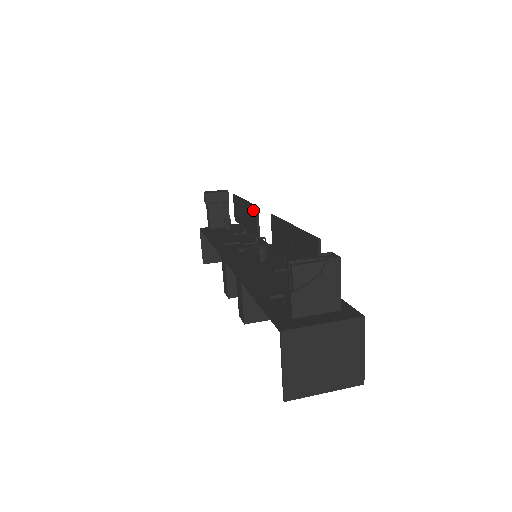
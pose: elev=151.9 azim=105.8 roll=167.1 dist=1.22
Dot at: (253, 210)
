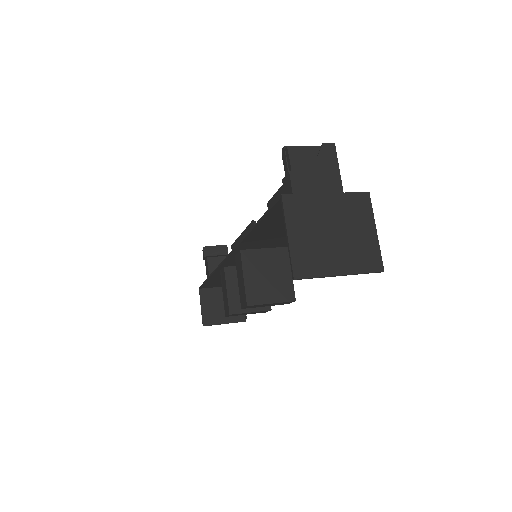
Dot at: occluded
